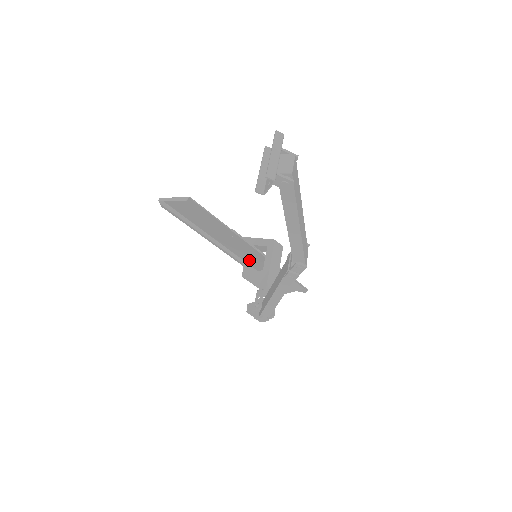
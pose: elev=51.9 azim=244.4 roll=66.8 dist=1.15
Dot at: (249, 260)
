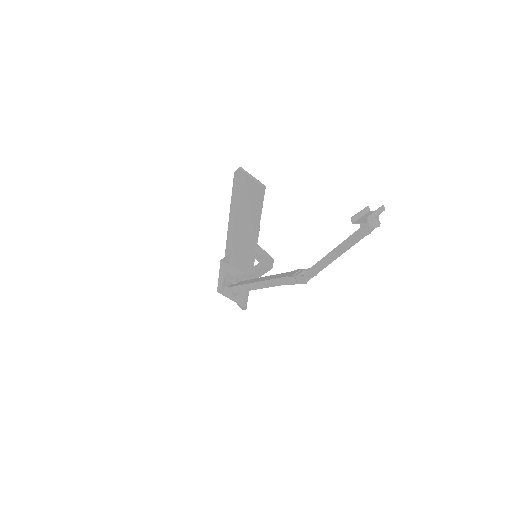
Dot at: (235, 256)
